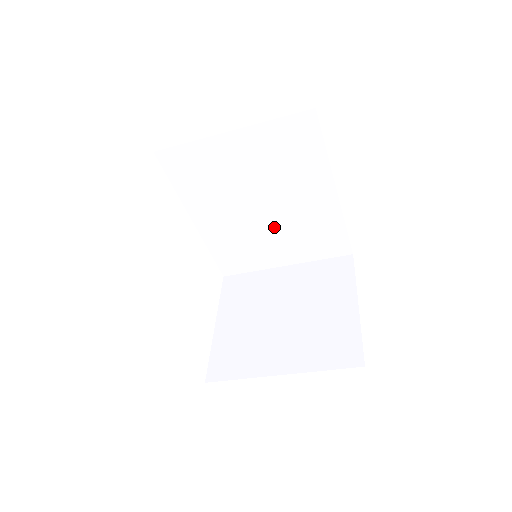
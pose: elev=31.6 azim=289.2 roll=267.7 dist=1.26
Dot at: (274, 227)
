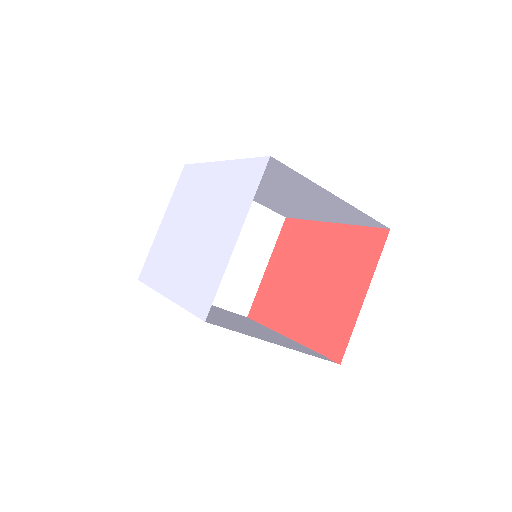
Dot at: (268, 195)
